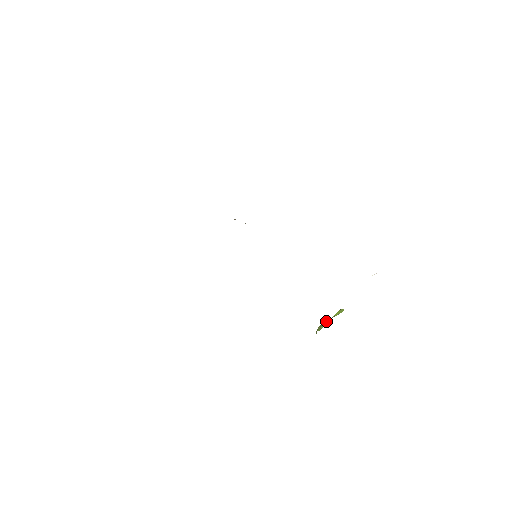
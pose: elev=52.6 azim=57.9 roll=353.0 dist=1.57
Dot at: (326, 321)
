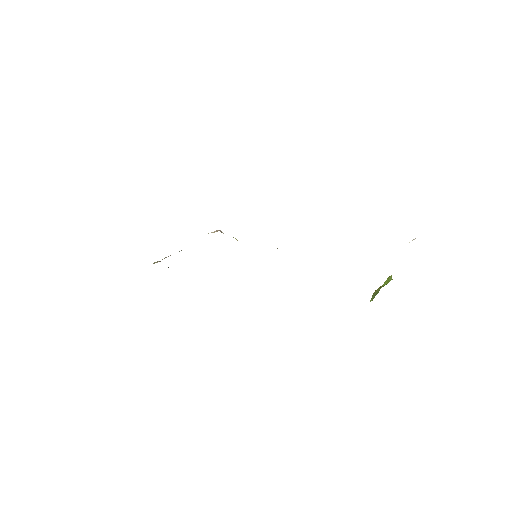
Dot at: (379, 287)
